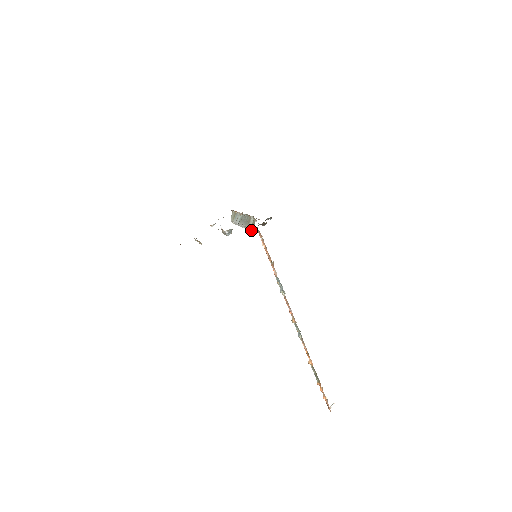
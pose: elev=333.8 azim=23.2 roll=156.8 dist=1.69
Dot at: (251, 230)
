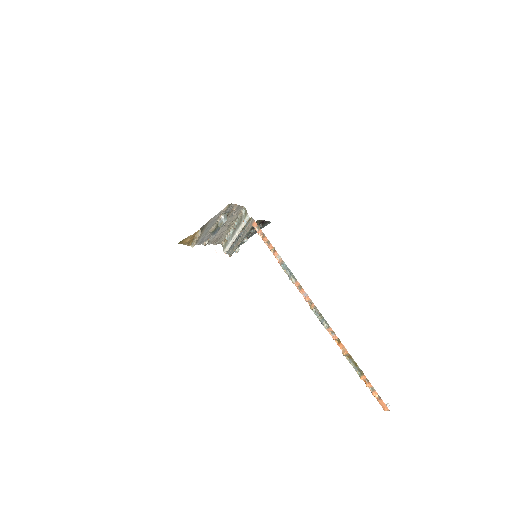
Dot at: (245, 222)
